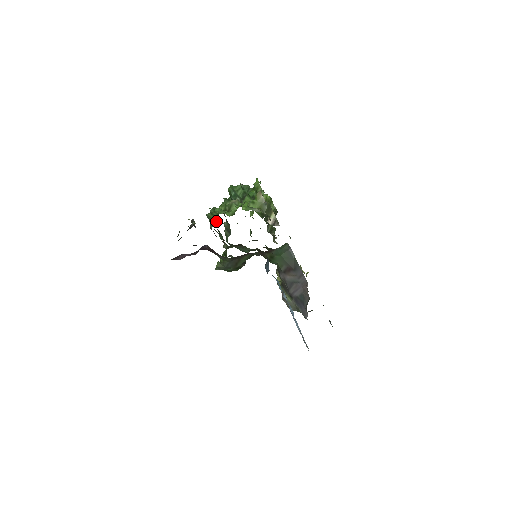
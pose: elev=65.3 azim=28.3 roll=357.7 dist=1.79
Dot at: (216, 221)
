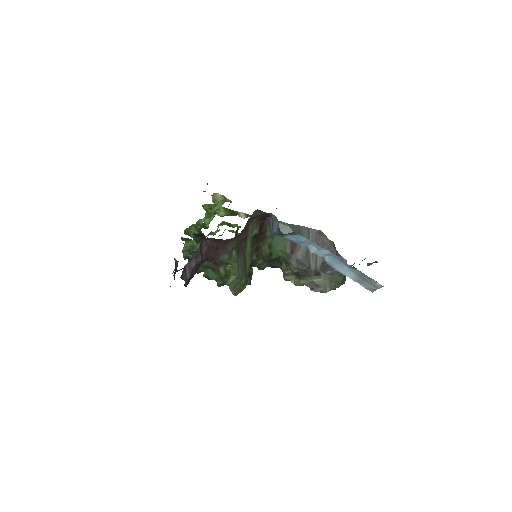
Dot at: occluded
